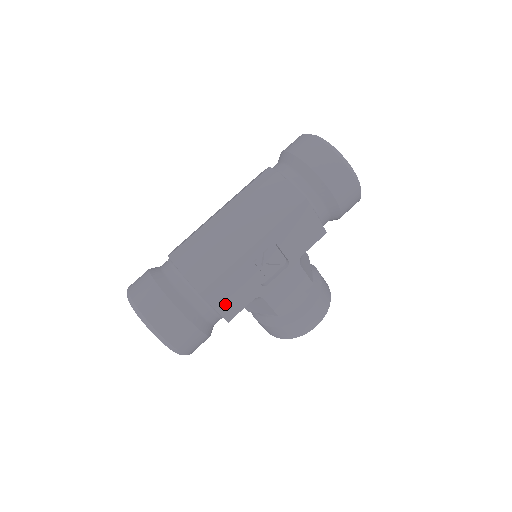
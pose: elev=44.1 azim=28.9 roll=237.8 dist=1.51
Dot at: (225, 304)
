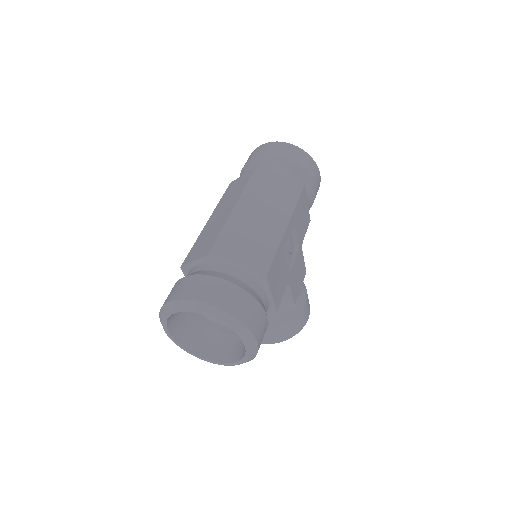
Dot at: (276, 290)
